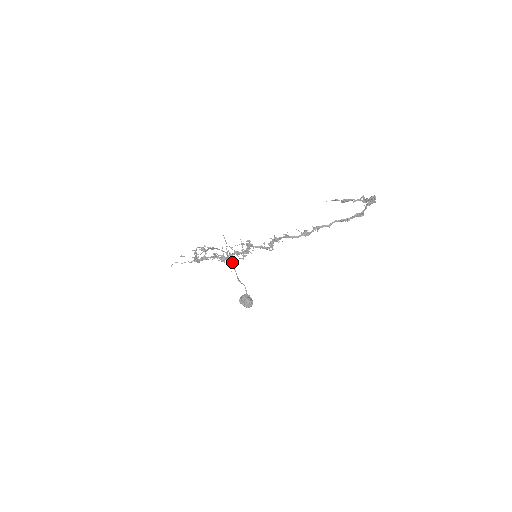
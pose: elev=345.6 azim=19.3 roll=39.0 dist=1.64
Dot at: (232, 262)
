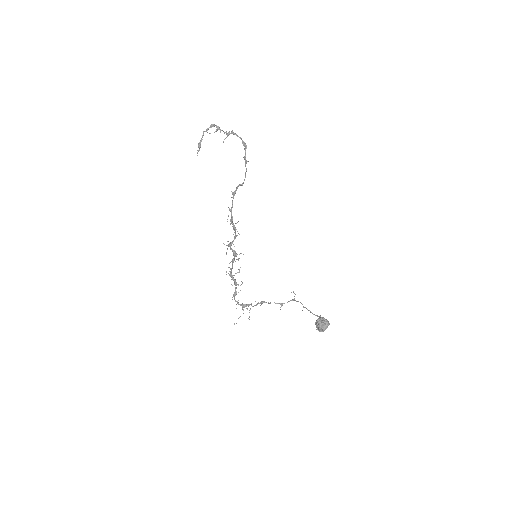
Dot at: occluded
